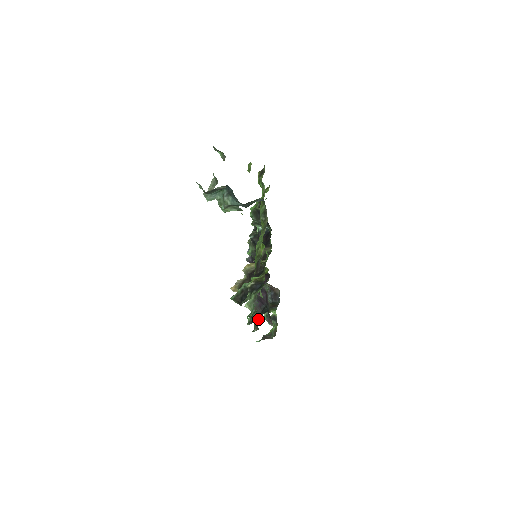
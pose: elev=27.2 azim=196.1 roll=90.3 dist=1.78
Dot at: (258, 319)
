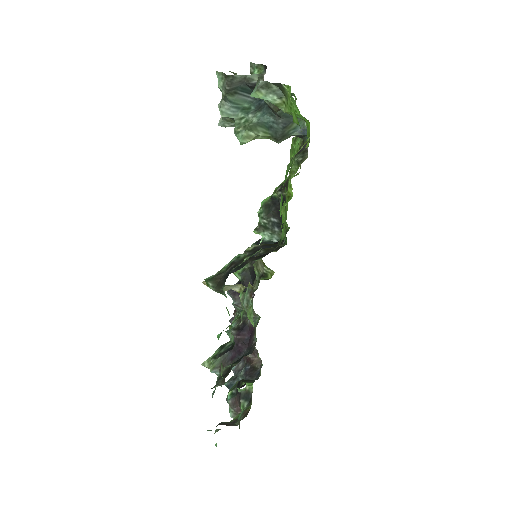
Dot at: (227, 369)
